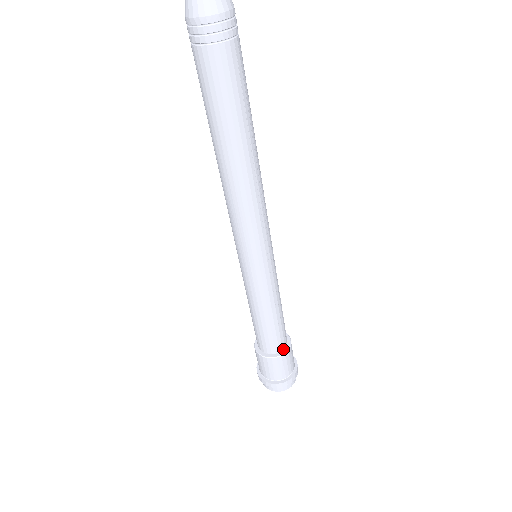
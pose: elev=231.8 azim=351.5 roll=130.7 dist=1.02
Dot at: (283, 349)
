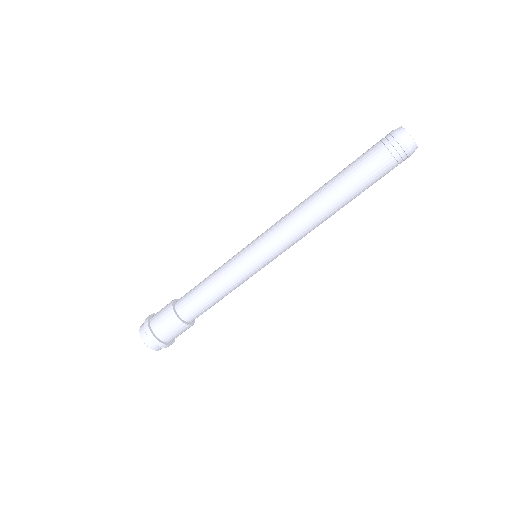
Dot at: (190, 322)
